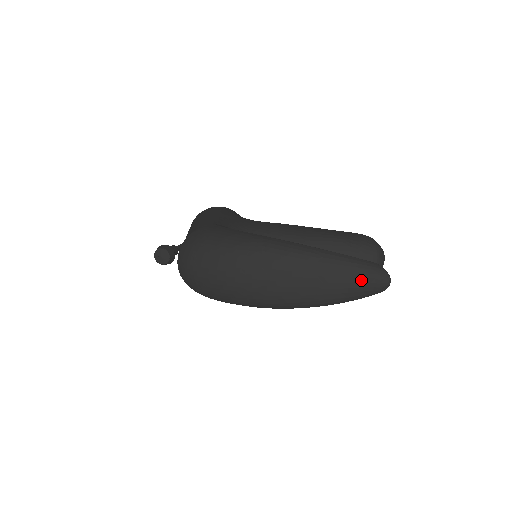
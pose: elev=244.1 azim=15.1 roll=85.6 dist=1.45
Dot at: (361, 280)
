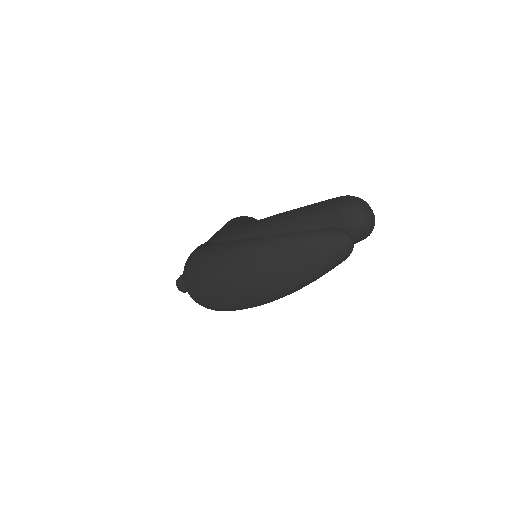
Dot at: (320, 251)
